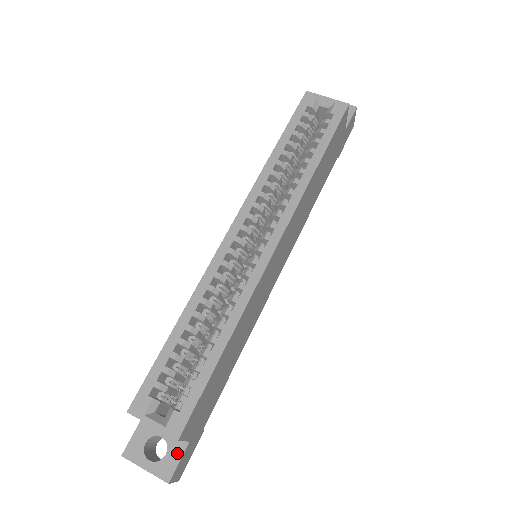
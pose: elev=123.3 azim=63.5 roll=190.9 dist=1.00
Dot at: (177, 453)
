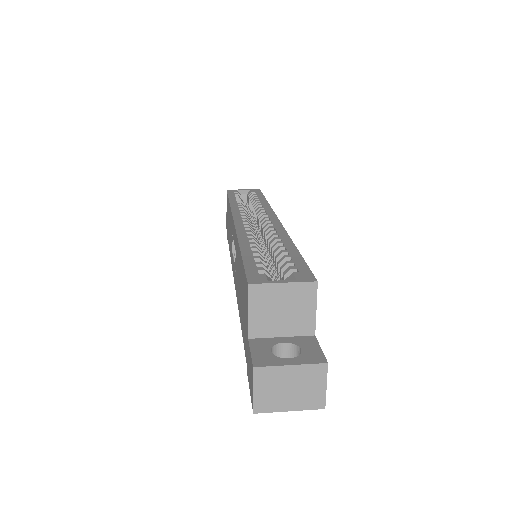
Dot at: (311, 344)
